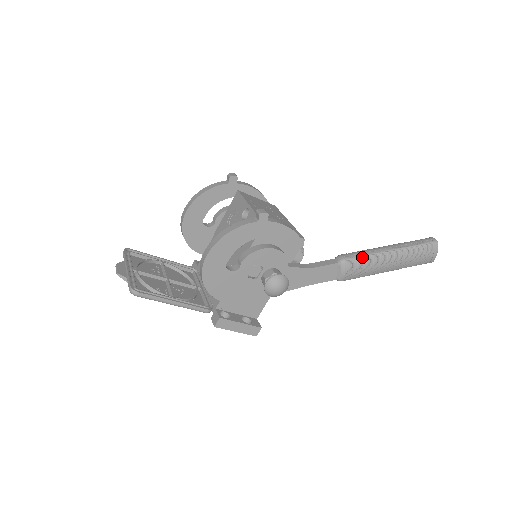
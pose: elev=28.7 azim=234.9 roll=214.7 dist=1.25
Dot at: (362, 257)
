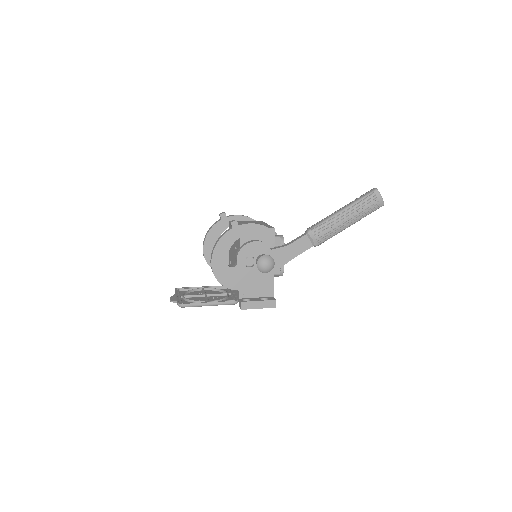
Dot at: (322, 223)
